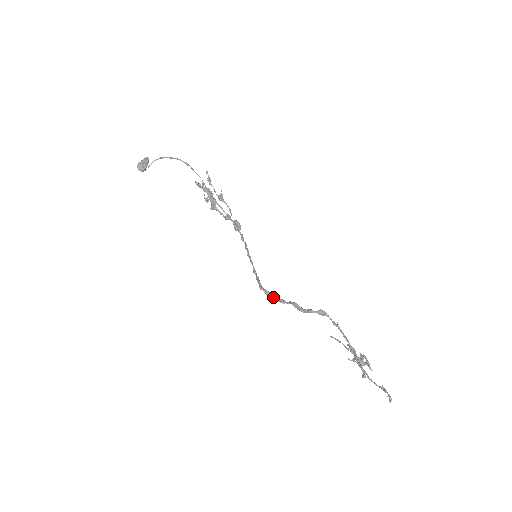
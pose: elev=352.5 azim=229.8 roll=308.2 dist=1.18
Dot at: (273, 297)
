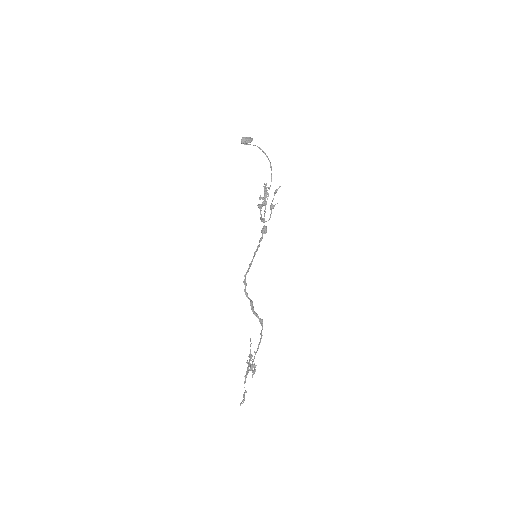
Dot at: (245, 287)
